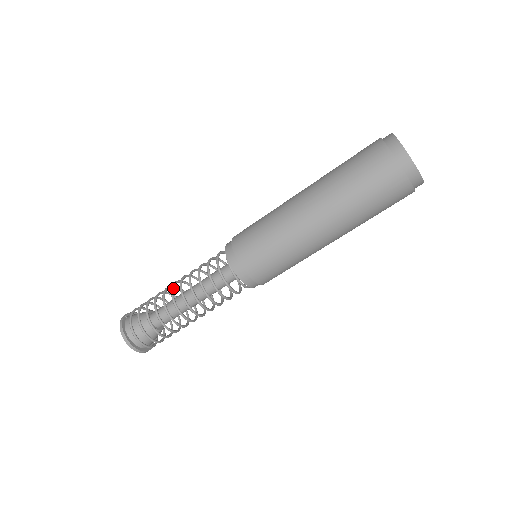
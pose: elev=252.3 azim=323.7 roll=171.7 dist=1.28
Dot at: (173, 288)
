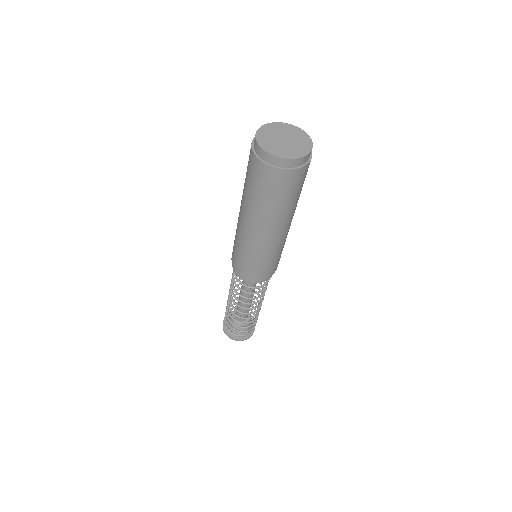
Dot at: (229, 300)
